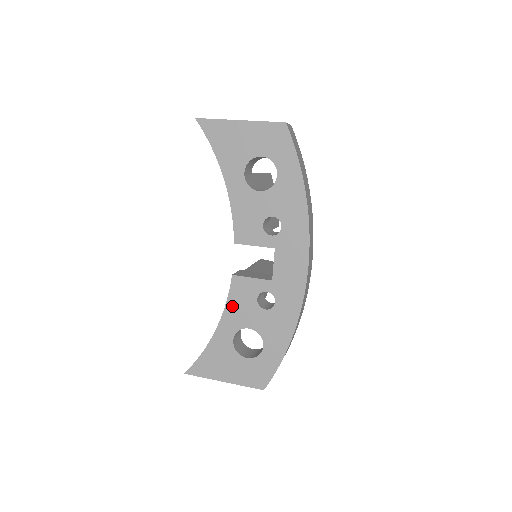
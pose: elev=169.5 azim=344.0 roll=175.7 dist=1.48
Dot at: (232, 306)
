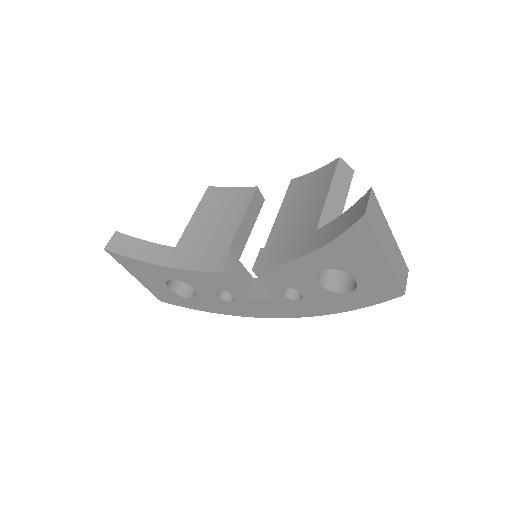
Dot at: (197, 275)
